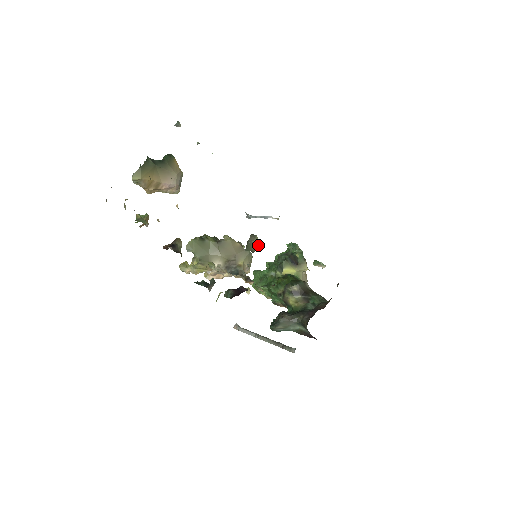
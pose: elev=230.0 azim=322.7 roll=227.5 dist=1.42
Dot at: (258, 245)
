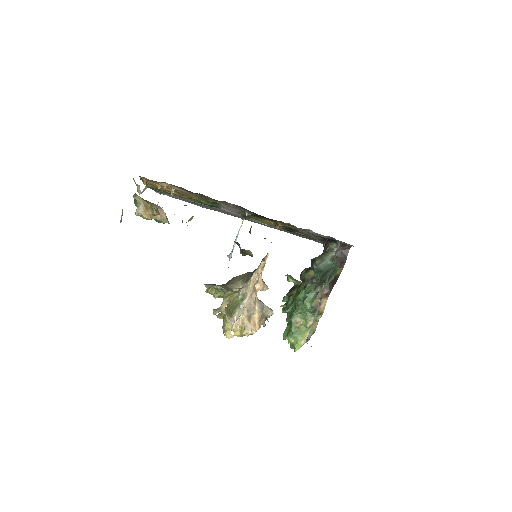
Dot at: (251, 252)
